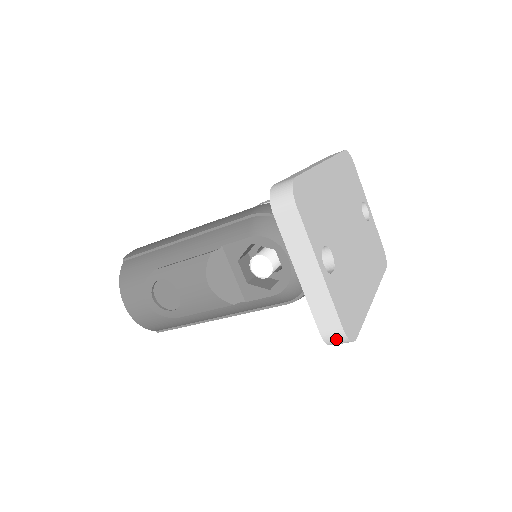
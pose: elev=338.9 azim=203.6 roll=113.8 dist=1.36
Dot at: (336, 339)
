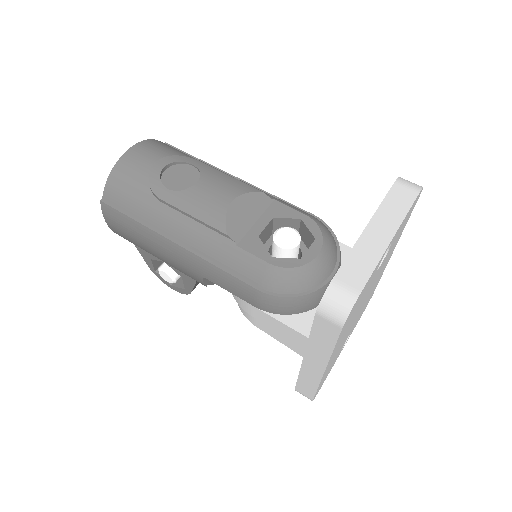
Dot at: (341, 297)
